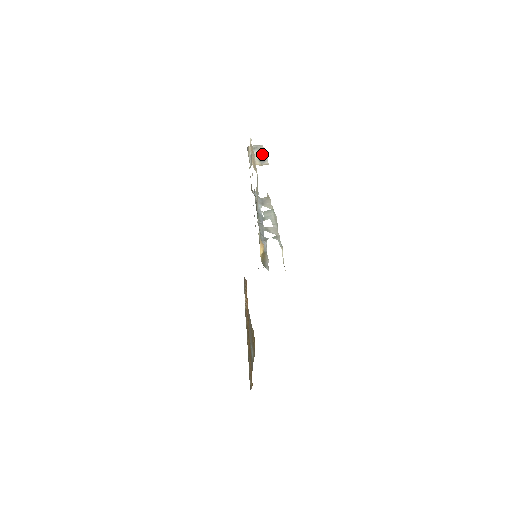
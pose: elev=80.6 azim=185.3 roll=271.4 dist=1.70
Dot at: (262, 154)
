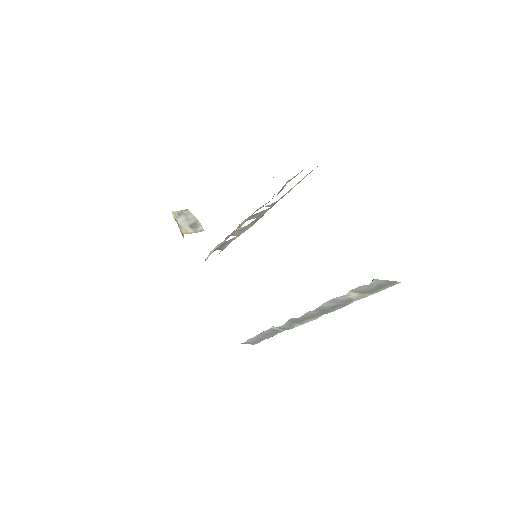
Dot at: (191, 220)
